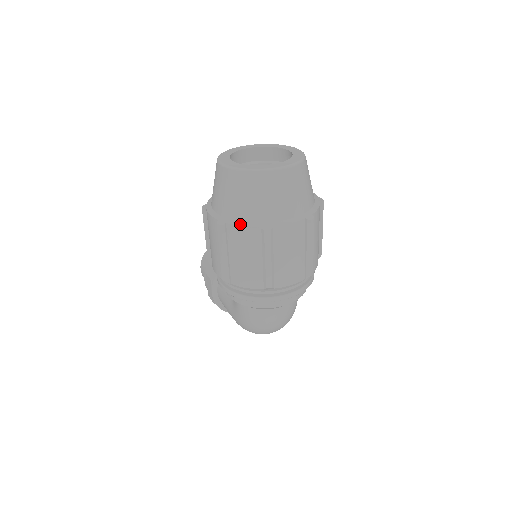
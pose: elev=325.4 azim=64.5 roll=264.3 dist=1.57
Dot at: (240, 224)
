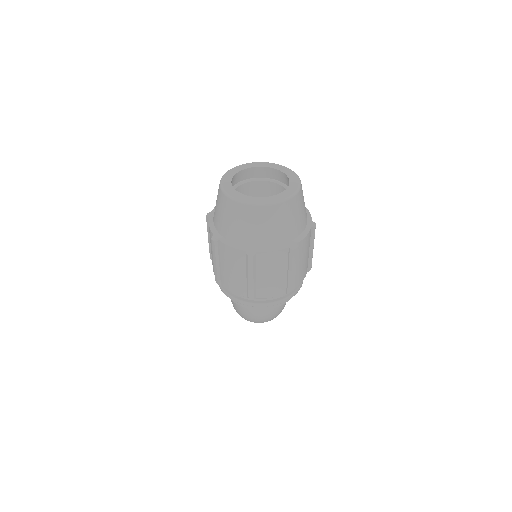
Dot at: (229, 244)
